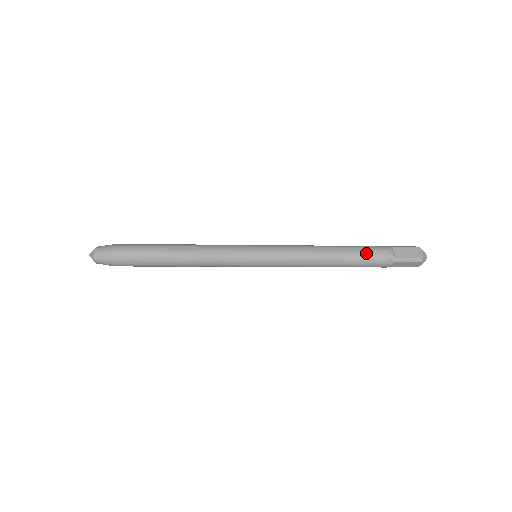
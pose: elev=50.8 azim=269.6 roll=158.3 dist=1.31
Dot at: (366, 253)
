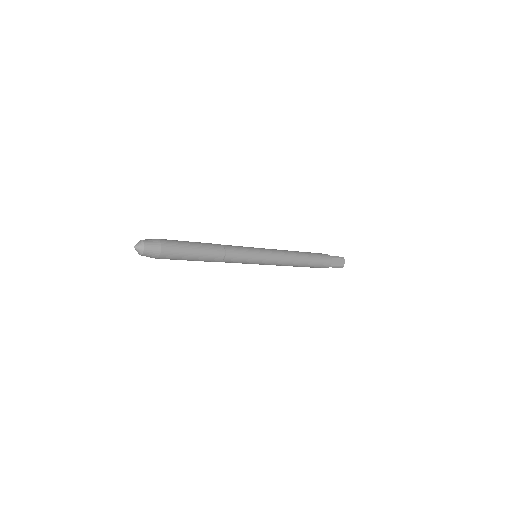
Dot at: (319, 262)
